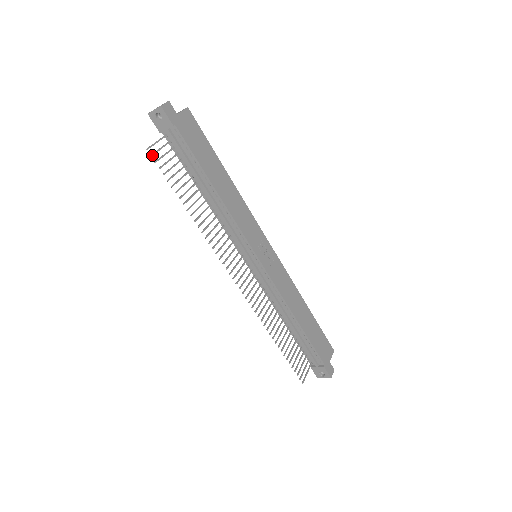
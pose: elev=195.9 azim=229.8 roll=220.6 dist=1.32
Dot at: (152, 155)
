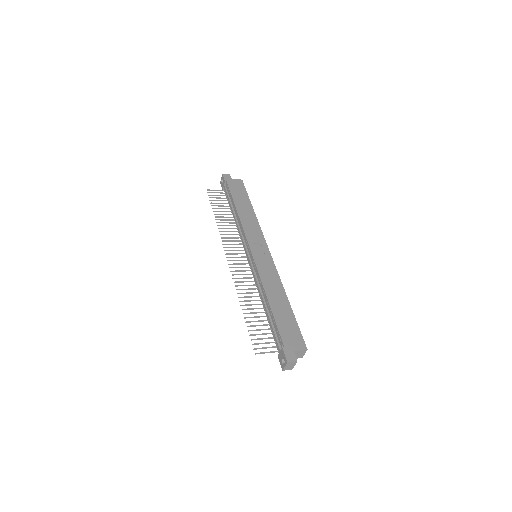
Dot at: (208, 192)
